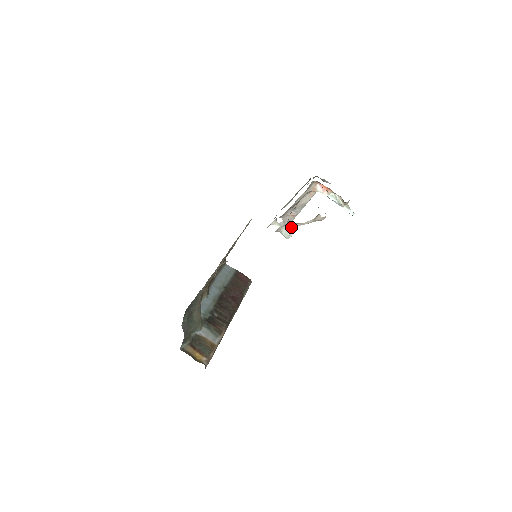
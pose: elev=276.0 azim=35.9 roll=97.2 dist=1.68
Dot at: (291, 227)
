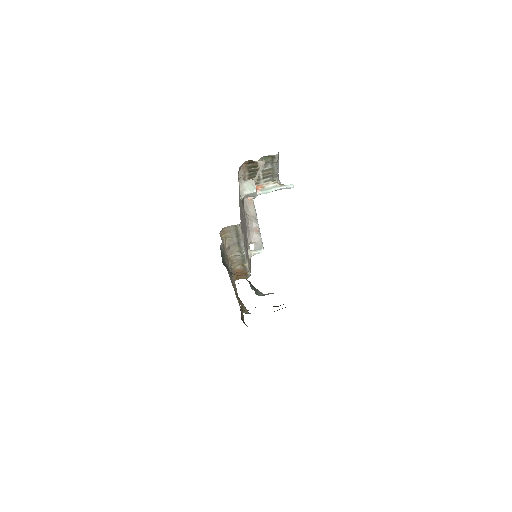
Dot at: (247, 180)
